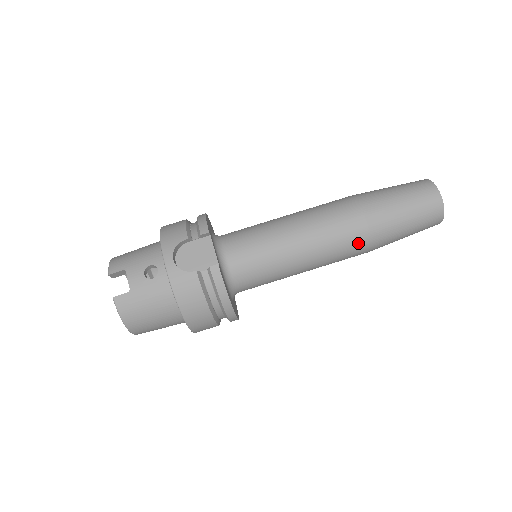
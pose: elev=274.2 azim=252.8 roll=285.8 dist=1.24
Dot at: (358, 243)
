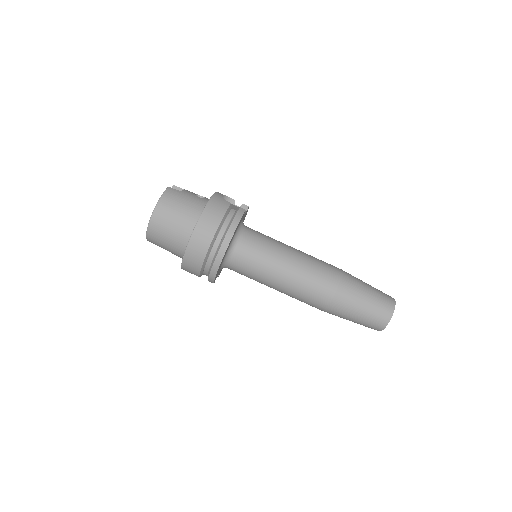
Dot at: (330, 280)
